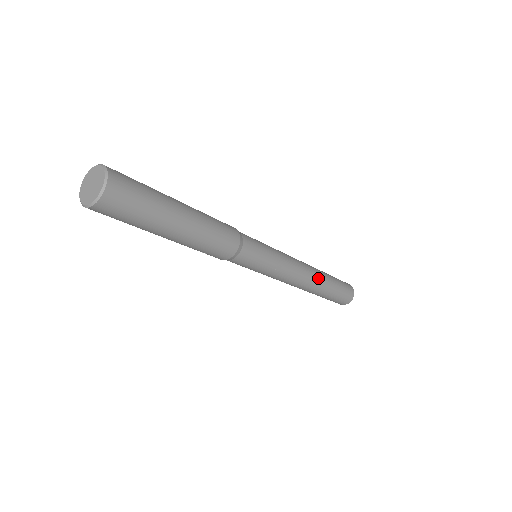
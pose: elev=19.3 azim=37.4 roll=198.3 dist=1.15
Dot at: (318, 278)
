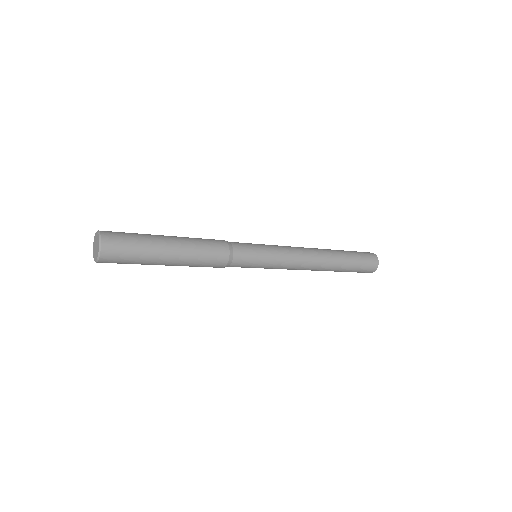
Dot at: (327, 261)
